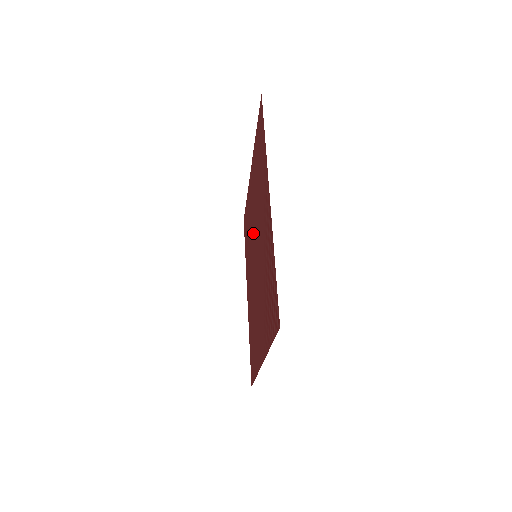
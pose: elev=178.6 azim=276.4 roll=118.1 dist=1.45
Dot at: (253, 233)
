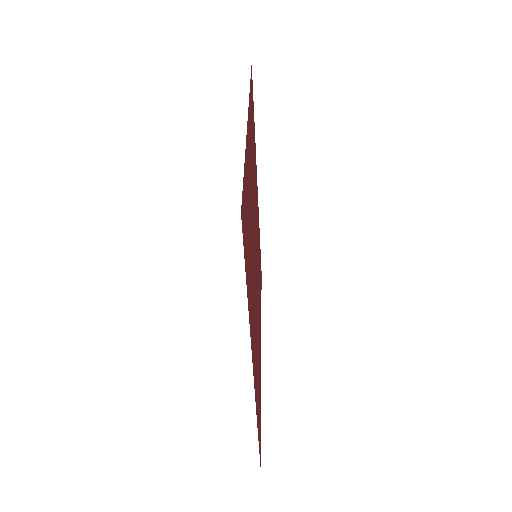
Dot at: occluded
